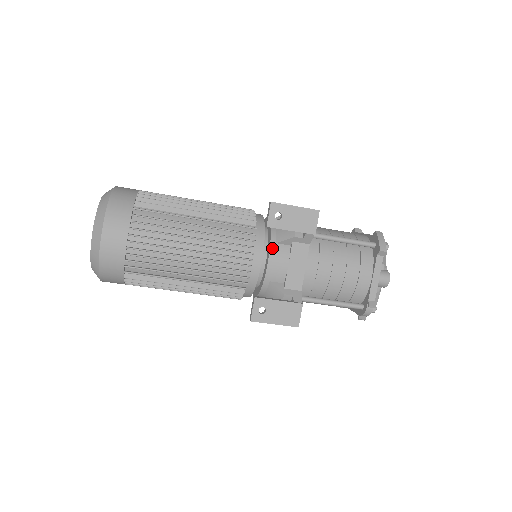
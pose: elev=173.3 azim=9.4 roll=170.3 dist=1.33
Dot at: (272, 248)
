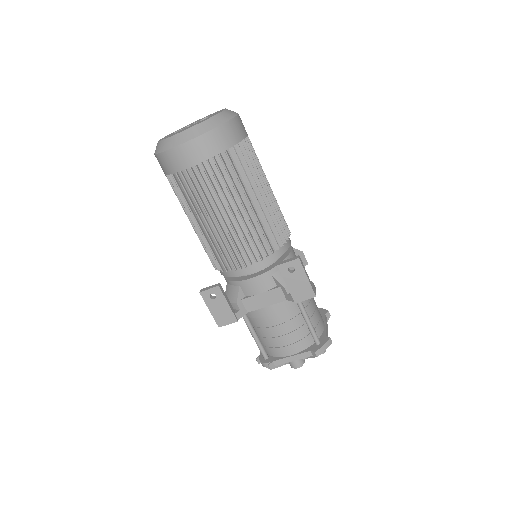
Dot at: (266, 274)
